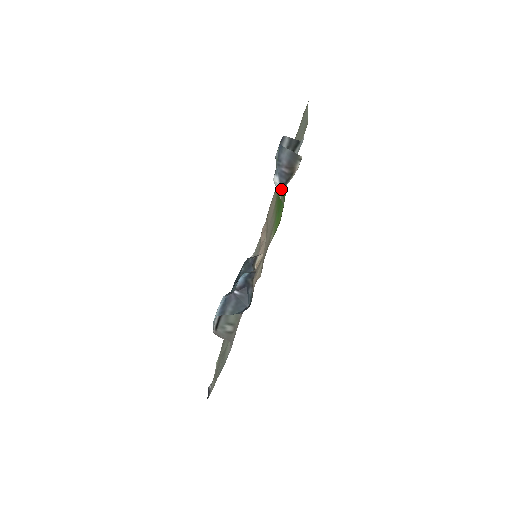
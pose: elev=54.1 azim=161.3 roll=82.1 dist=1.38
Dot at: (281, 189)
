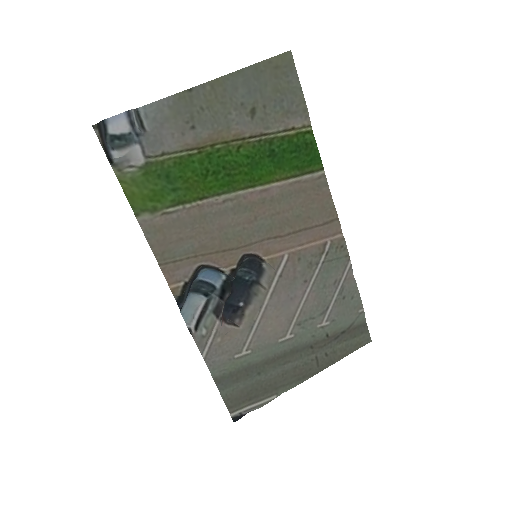
Dot at: (110, 163)
